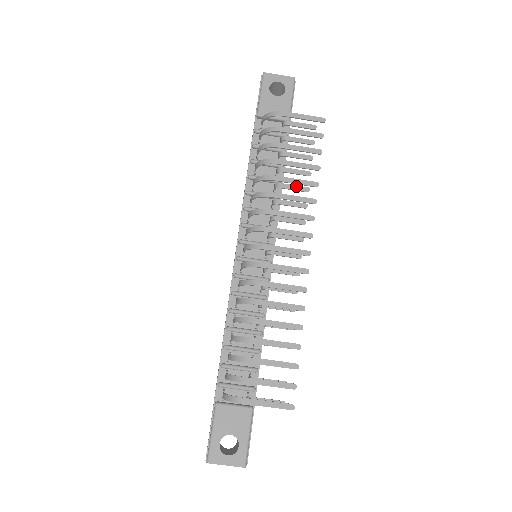
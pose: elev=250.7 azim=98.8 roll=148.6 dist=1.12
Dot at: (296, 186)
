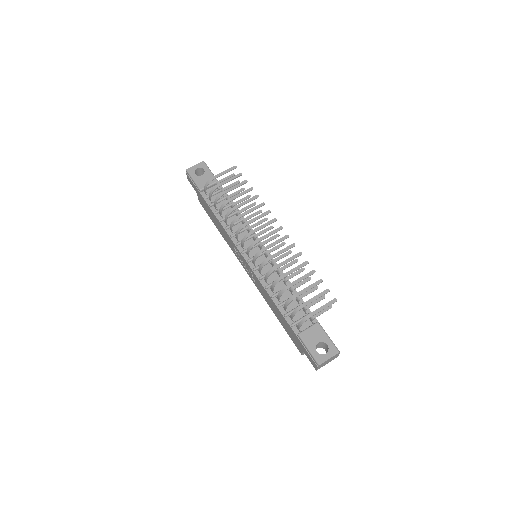
Dot at: (248, 206)
